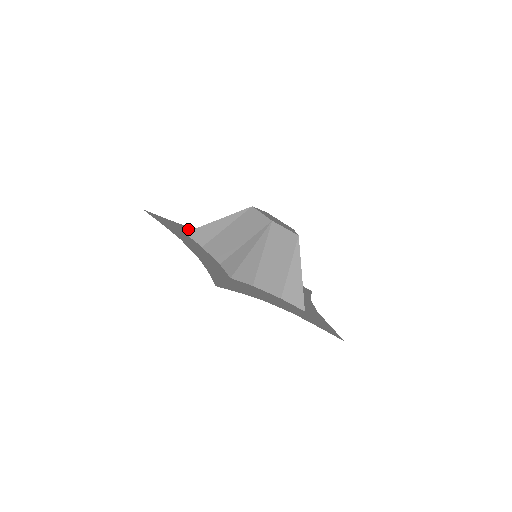
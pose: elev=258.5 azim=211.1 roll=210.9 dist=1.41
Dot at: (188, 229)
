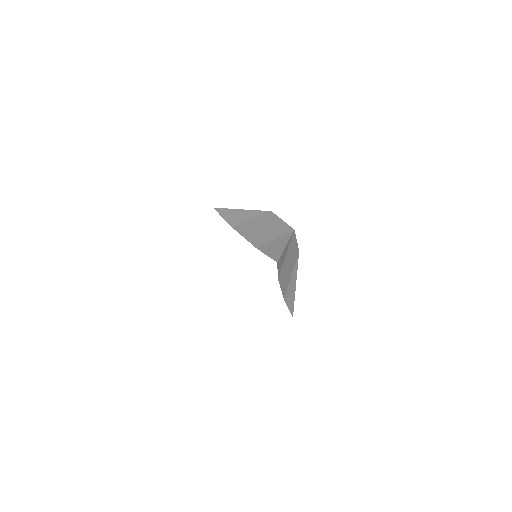
Dot at: occluded
